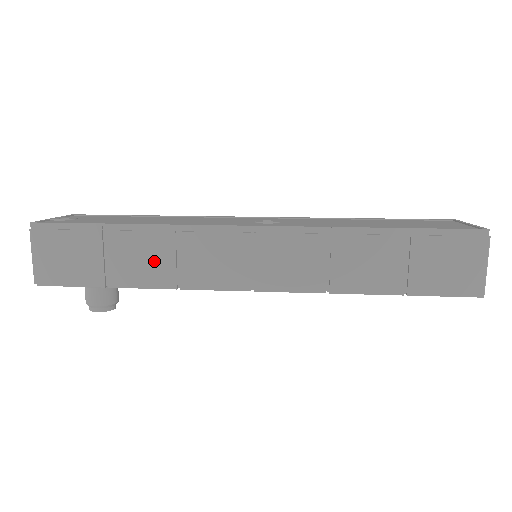
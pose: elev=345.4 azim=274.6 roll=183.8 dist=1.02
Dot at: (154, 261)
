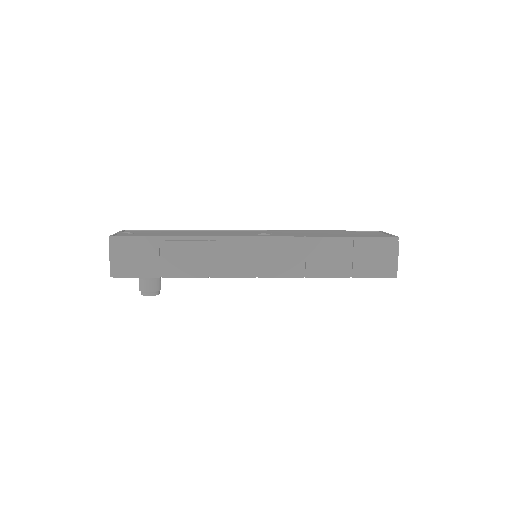
Dot at: (193, 260)
